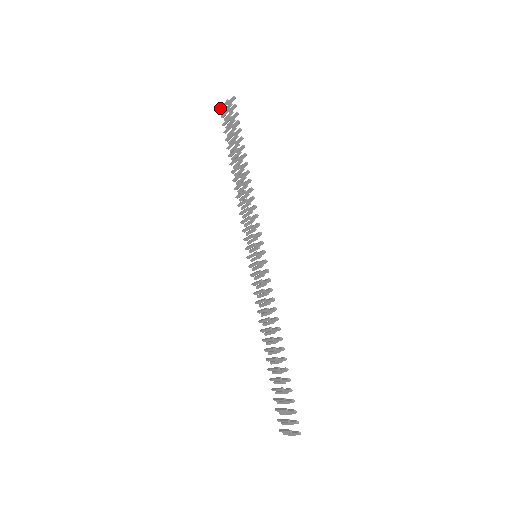
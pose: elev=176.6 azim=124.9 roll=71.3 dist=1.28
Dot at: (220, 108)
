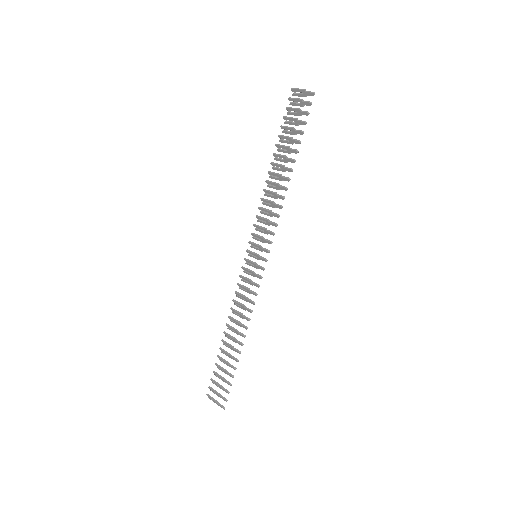
Dot at: (293, 89)
